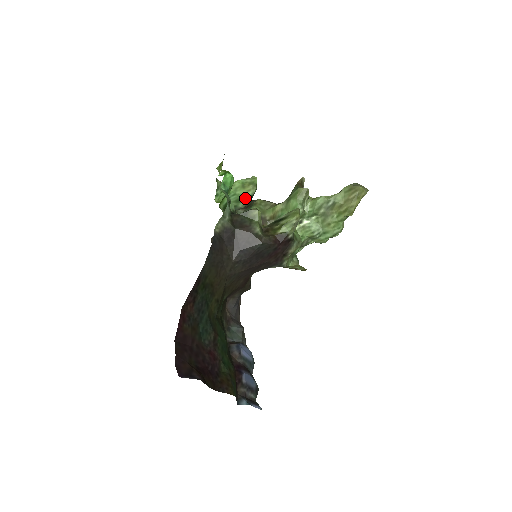
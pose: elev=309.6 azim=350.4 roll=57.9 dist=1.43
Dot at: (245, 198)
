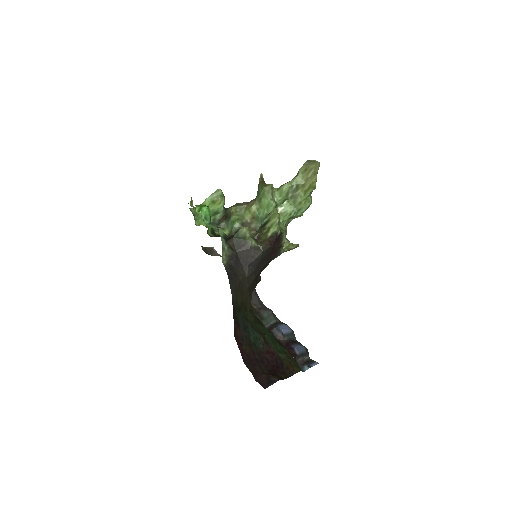
Dot at: (219, 210)
